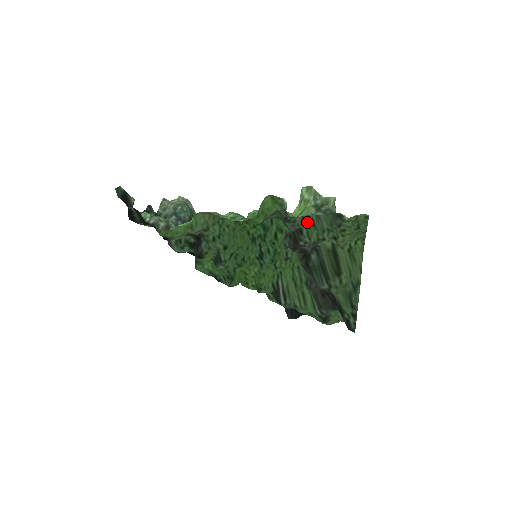
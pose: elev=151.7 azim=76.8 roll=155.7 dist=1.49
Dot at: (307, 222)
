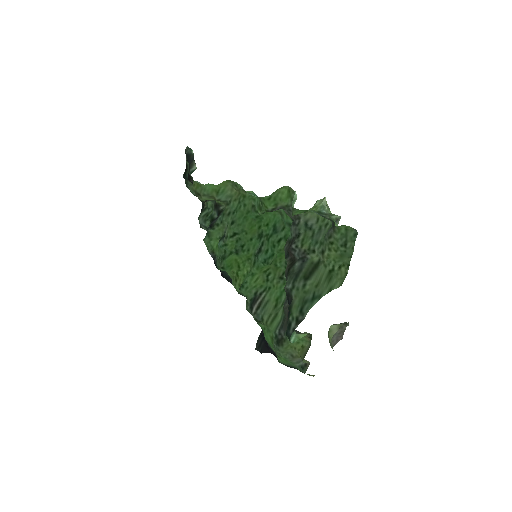
Dot at: (308, 231)
